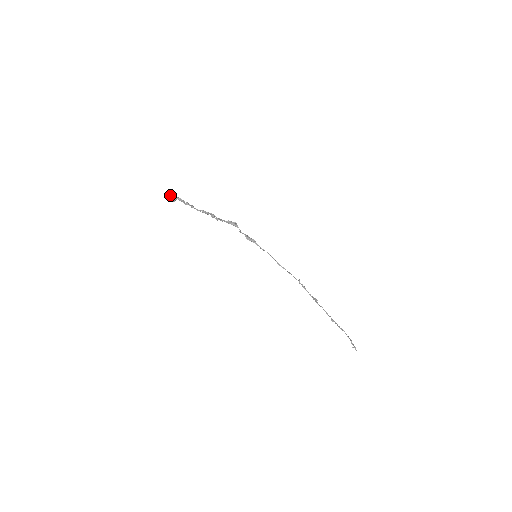
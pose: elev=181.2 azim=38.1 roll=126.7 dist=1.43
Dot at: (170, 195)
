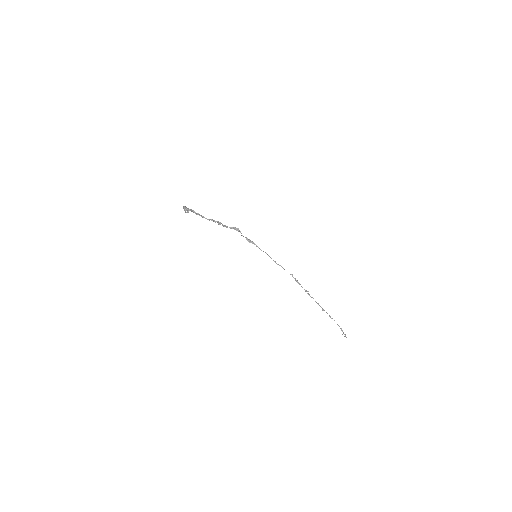
Dot at: (184, 208)
